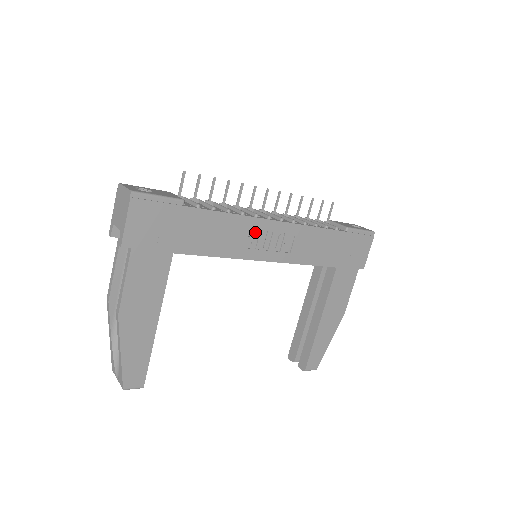
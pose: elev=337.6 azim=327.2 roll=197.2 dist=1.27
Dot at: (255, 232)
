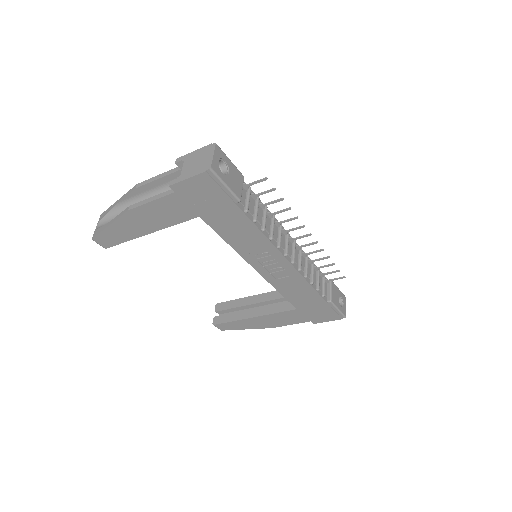
Dot at: (267, 253)
